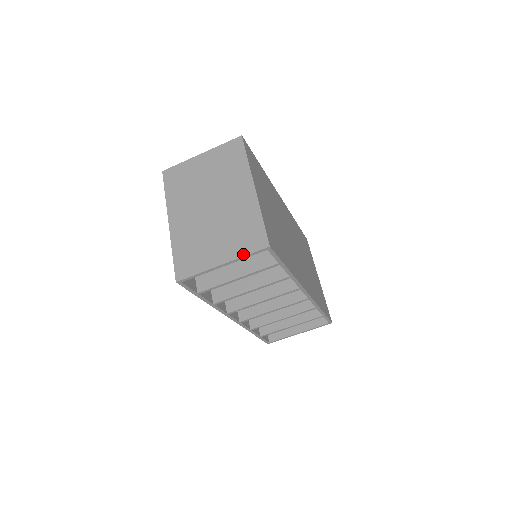
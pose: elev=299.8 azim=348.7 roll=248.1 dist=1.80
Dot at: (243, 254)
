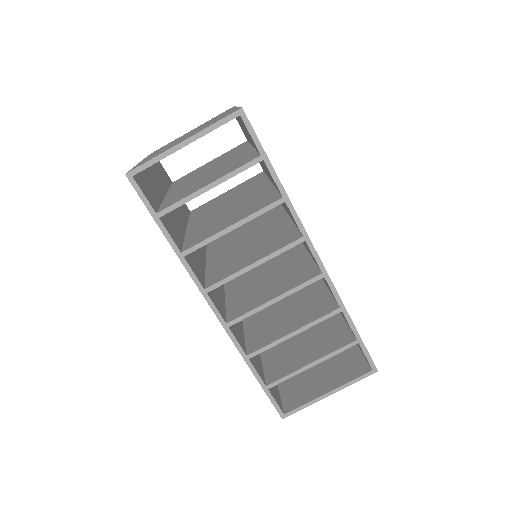
Dot at: (210, 125)
